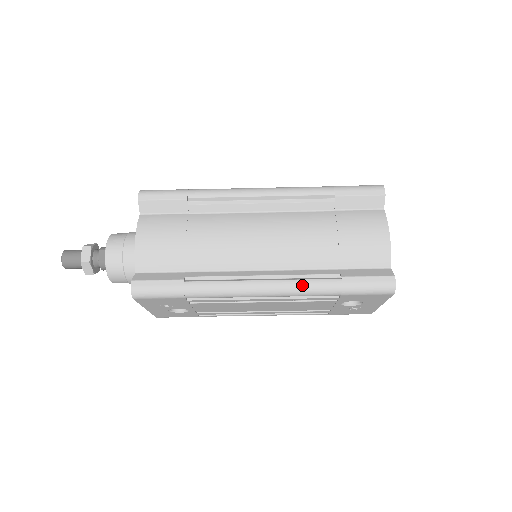
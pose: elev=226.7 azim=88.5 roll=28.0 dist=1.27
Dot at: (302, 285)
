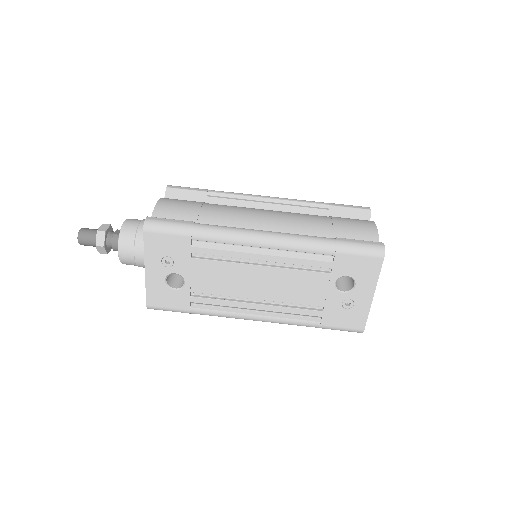
Dot at: (300, 237)
